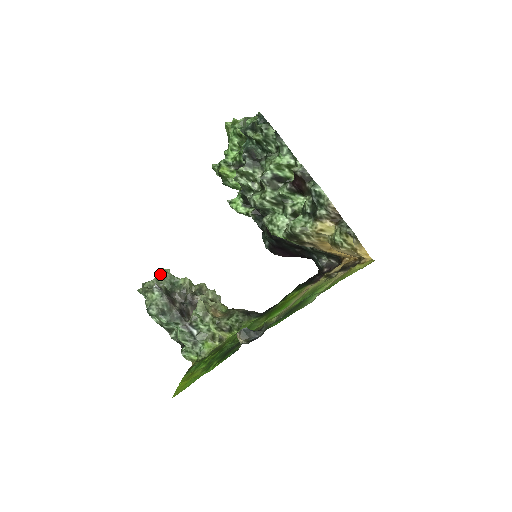
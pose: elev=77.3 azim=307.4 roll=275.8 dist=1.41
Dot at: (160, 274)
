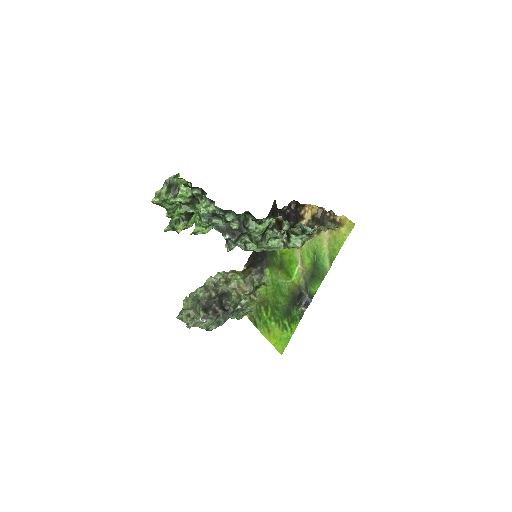
Dot at: (187, 306)
